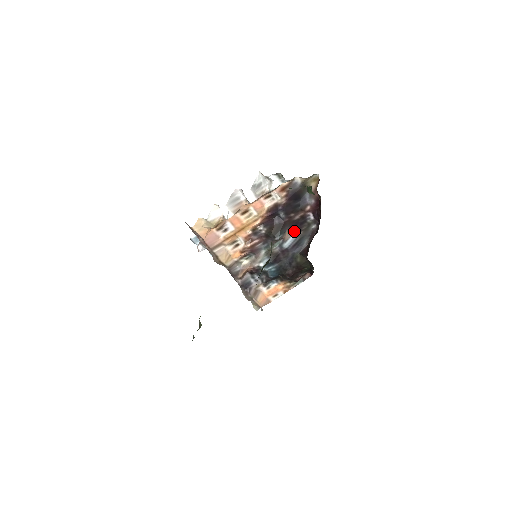
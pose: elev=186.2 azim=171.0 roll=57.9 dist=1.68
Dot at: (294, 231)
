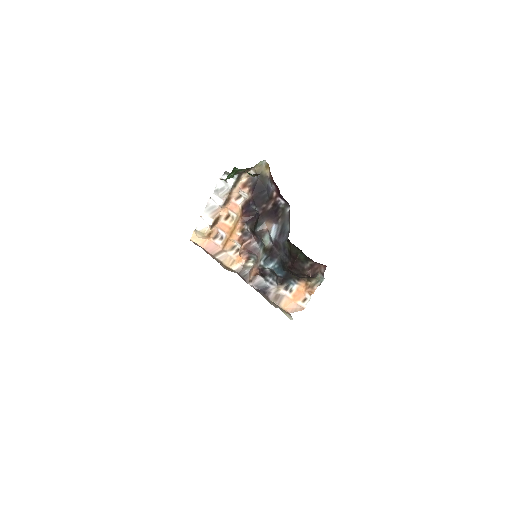
Dot at: (273, 220)
